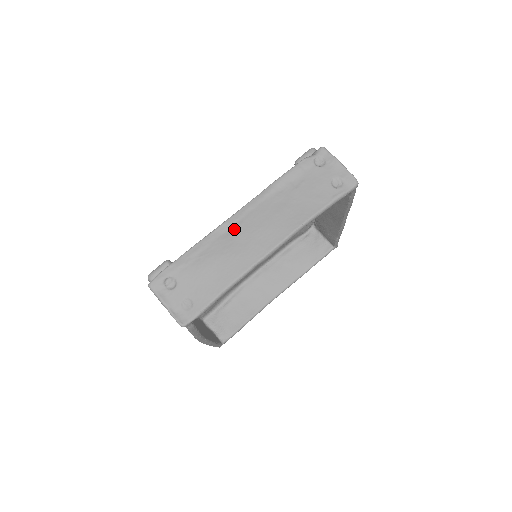
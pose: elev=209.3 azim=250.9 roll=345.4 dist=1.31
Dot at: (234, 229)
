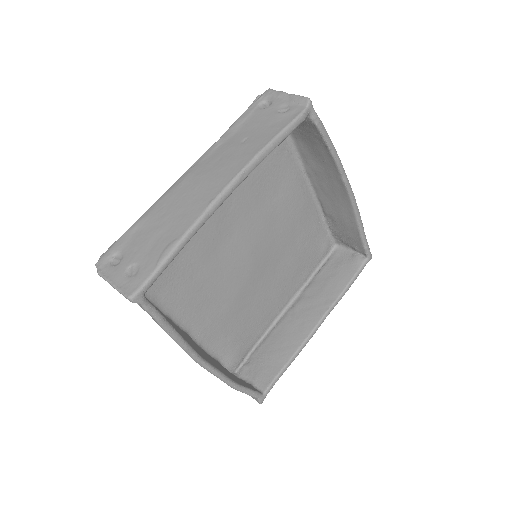
Dot at: occluded
